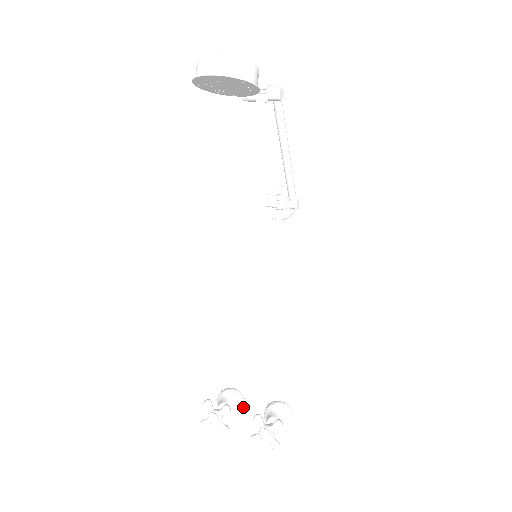
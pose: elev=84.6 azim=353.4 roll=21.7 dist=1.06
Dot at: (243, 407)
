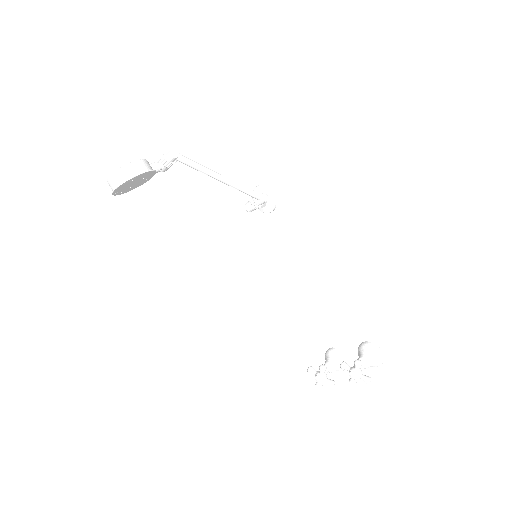
Dot at: (344, 359)
